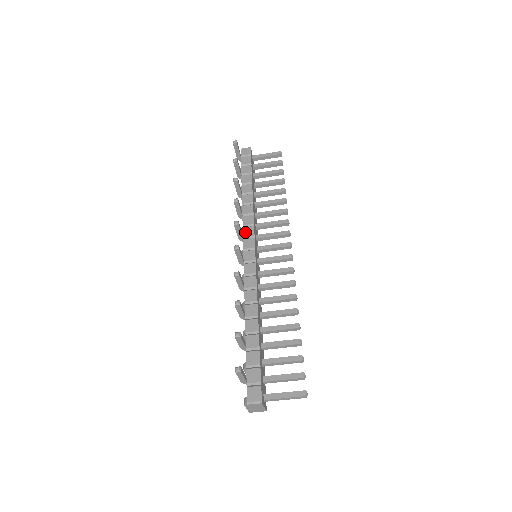
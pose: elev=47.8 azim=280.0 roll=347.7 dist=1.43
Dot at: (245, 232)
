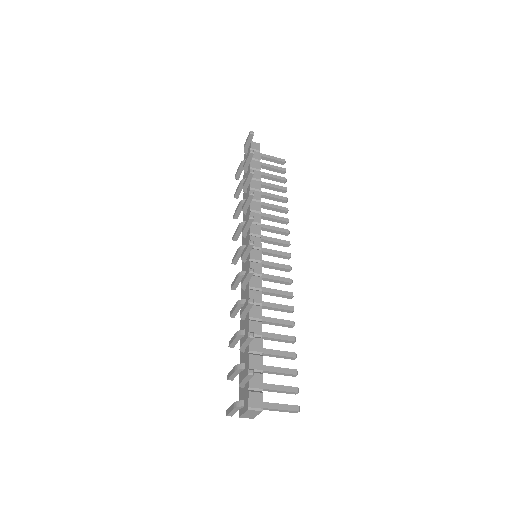
Dot at: (252, 228)
